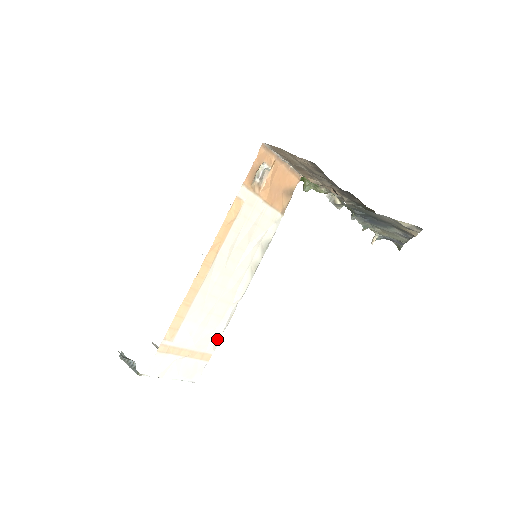
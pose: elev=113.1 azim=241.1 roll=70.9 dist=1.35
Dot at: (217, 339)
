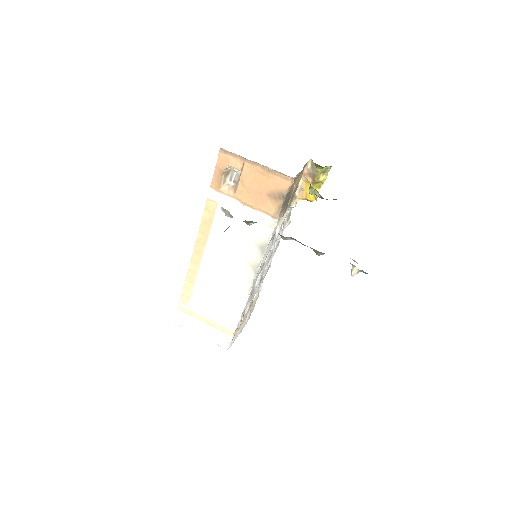
Dot at: (234, 320)
